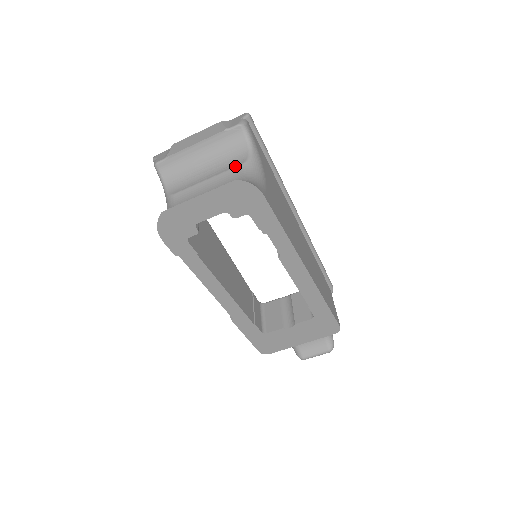
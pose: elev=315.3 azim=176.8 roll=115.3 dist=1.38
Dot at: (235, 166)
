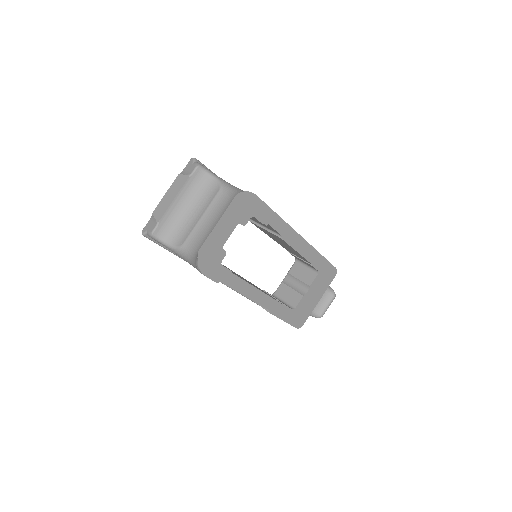
Dot at: (215, 195)
